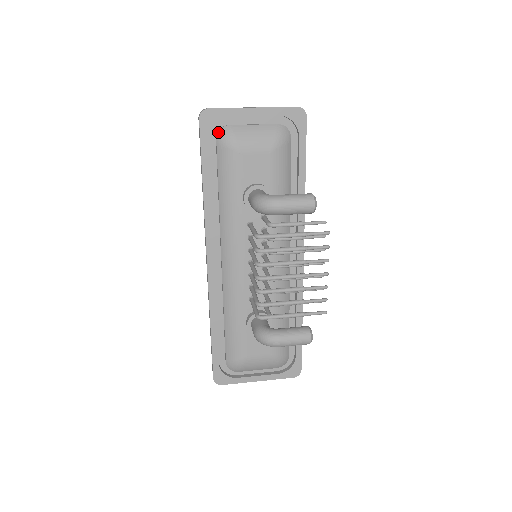
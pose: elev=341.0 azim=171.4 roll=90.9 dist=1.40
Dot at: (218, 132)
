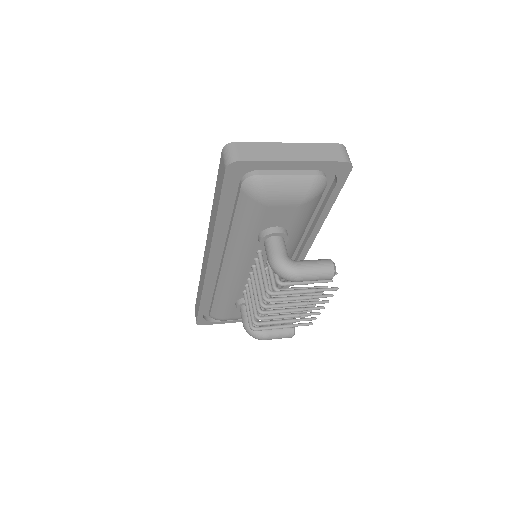
Dot at: (245, 180)
